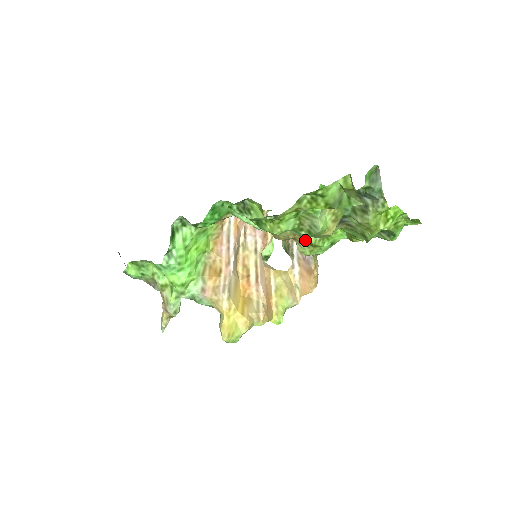
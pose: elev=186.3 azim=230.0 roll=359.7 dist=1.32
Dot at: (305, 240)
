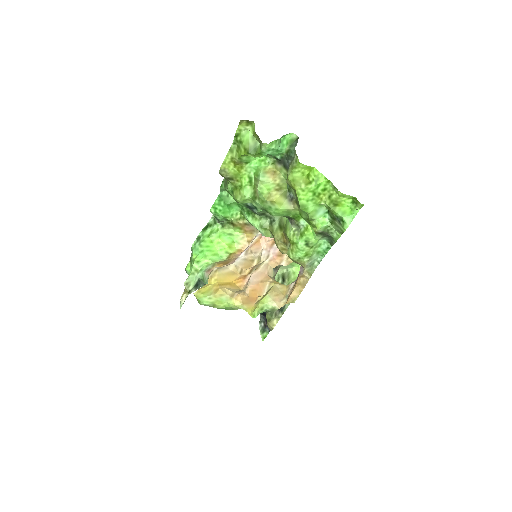
Dot at: (288, 239)
